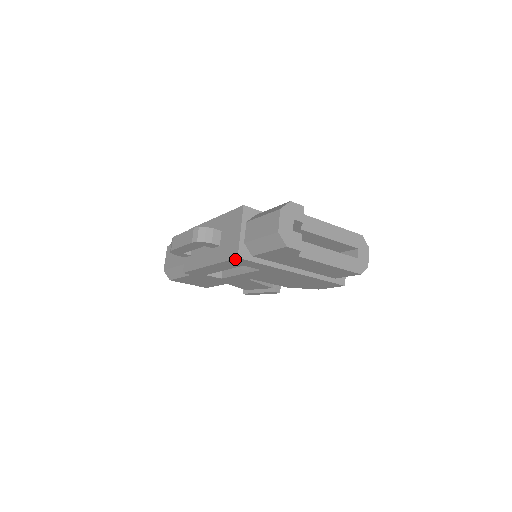
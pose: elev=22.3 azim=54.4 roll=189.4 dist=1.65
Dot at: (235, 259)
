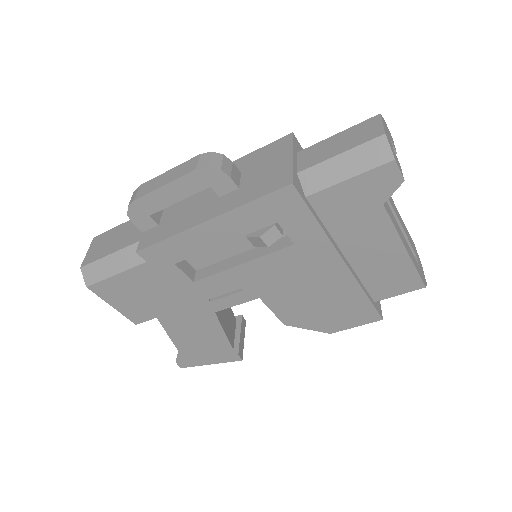
Dot at: (282, 190)
